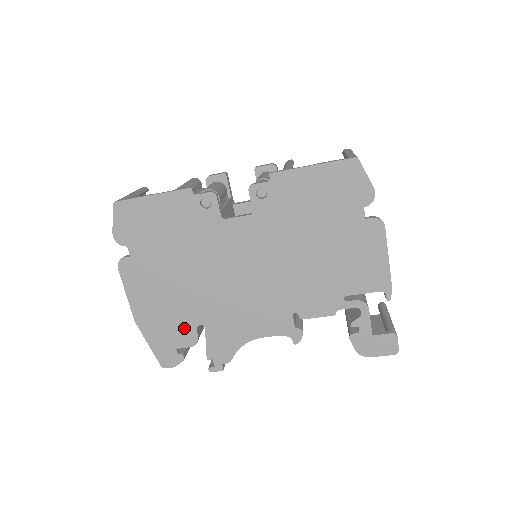
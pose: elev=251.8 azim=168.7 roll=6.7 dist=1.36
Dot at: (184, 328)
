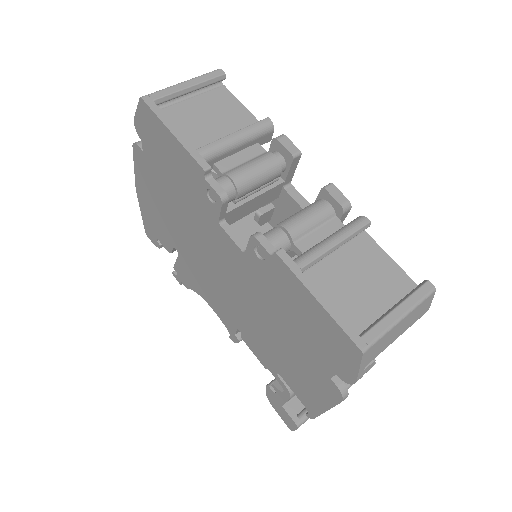
Dot at: (165, 236)
